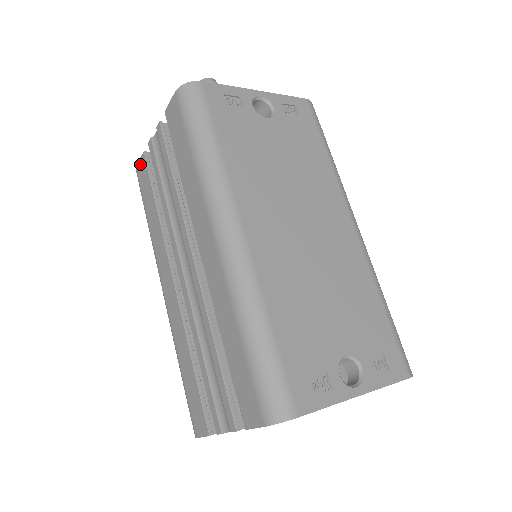
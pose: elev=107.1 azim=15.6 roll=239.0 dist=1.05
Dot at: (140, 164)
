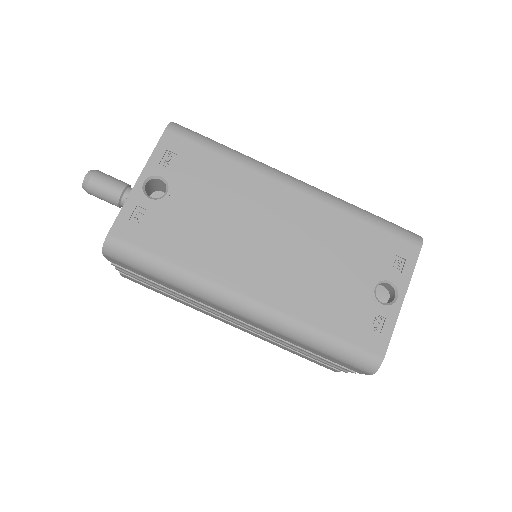
Dot at: (125, 277)
